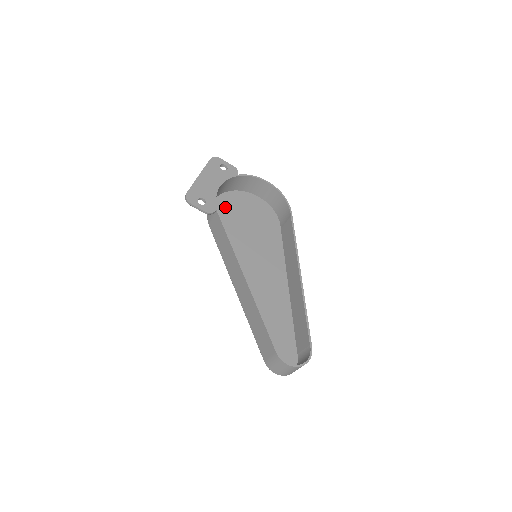
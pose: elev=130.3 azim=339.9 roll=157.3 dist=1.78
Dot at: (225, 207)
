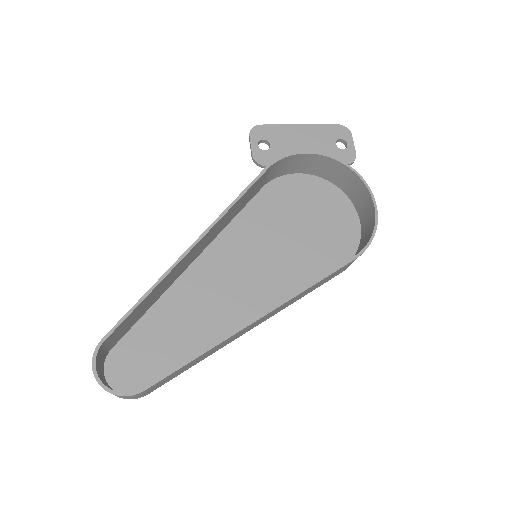
Dot at: (303, 190)
